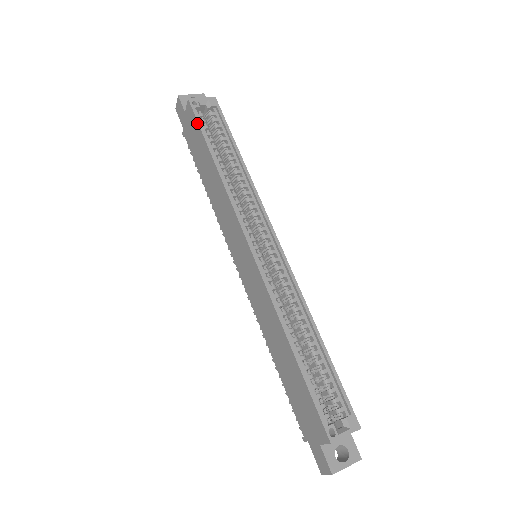
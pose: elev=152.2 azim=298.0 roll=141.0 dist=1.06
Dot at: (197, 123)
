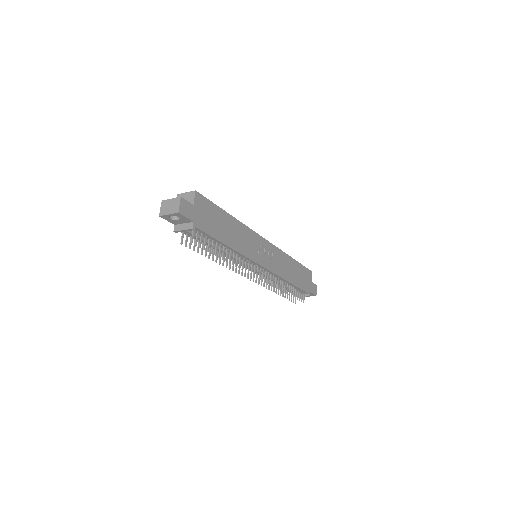
Dot at: occluded
